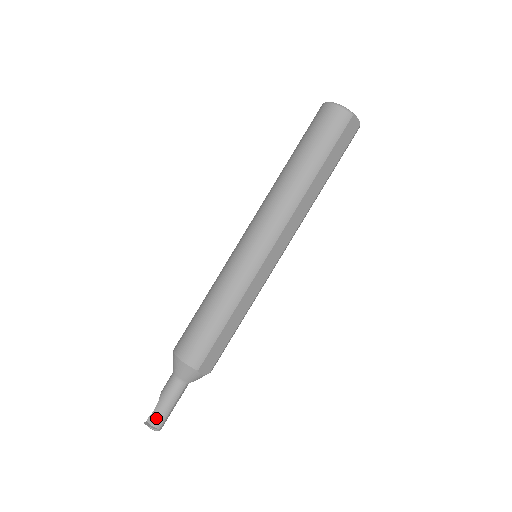
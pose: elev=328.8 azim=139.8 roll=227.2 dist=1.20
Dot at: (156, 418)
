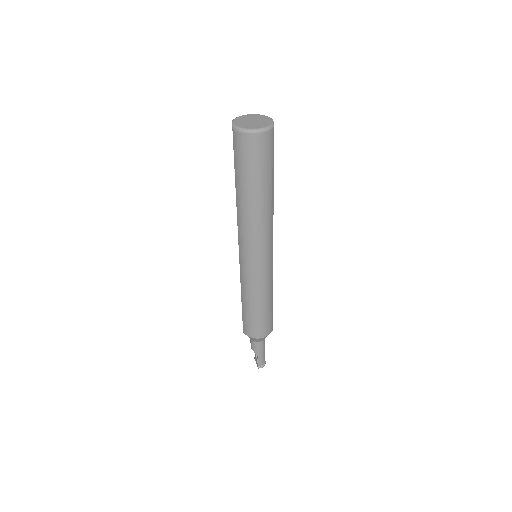
Dot at: (263, 361)
